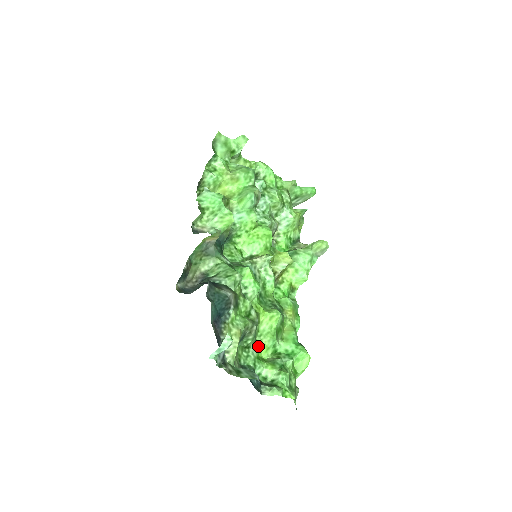
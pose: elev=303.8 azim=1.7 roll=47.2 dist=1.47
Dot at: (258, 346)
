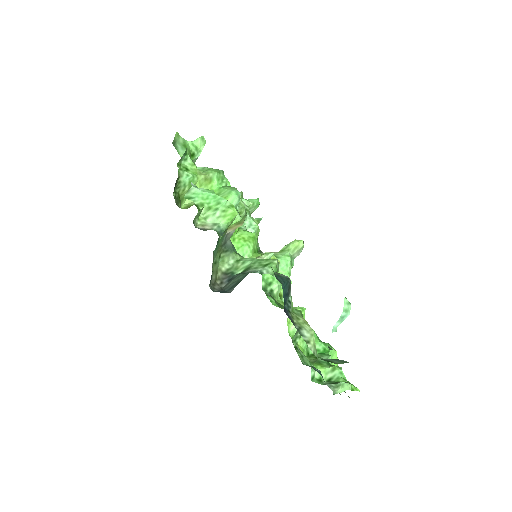
Dot at: occluded
